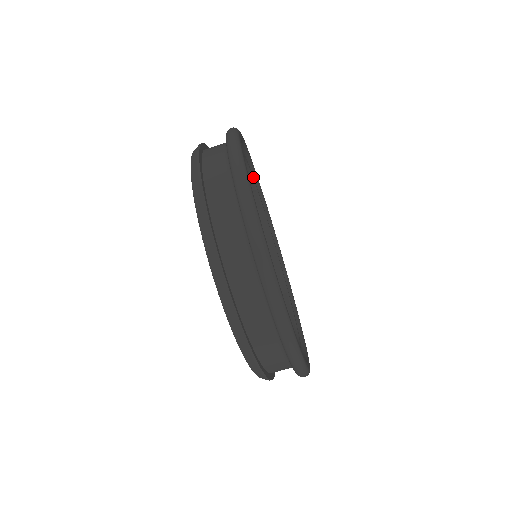
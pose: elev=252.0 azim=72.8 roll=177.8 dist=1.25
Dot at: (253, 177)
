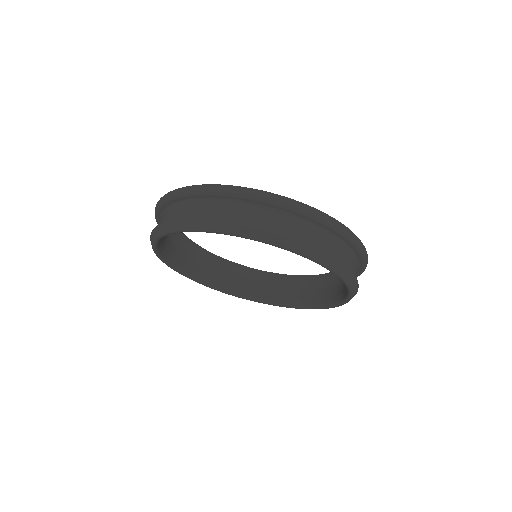
Dot at: occluded
